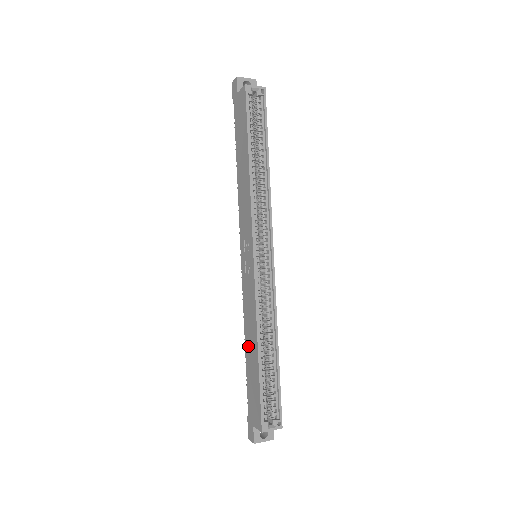
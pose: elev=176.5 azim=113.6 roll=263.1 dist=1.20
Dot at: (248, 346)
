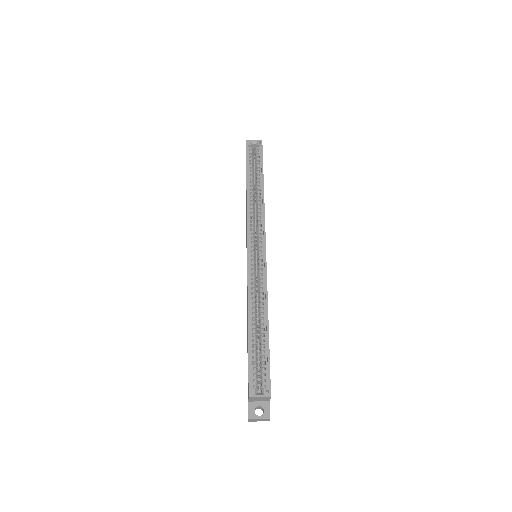
Dot at: (247, 329)
